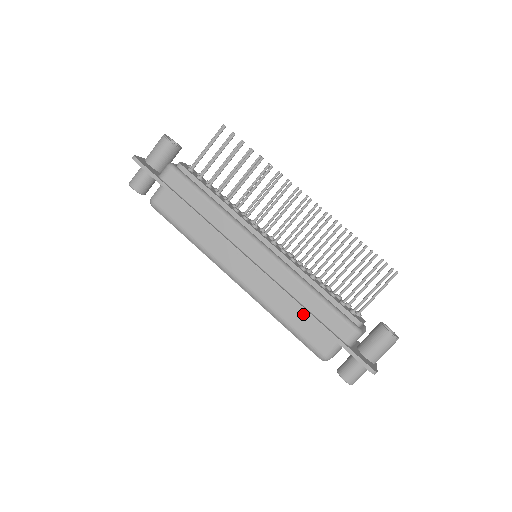
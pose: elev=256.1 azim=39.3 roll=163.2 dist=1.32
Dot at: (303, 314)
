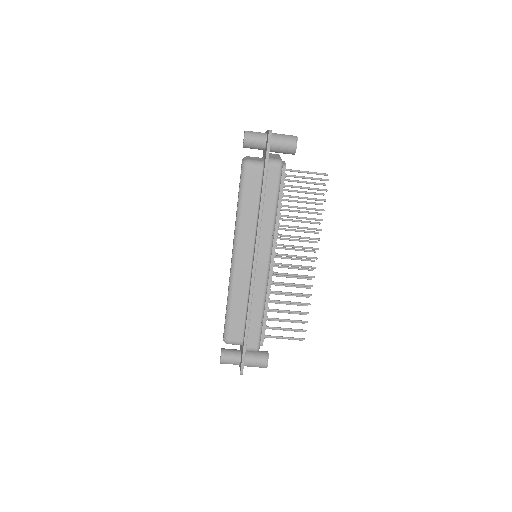
Dot at: (244, 313)
